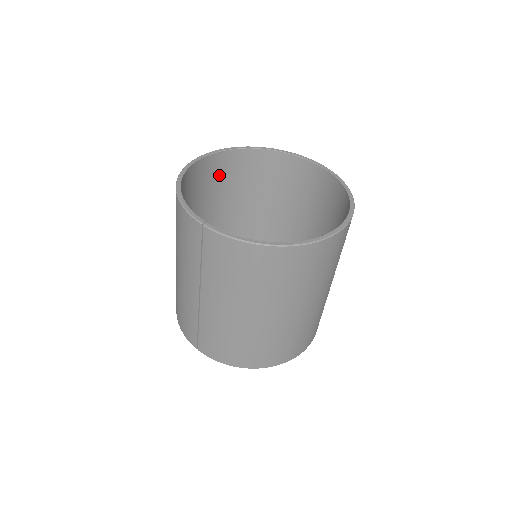
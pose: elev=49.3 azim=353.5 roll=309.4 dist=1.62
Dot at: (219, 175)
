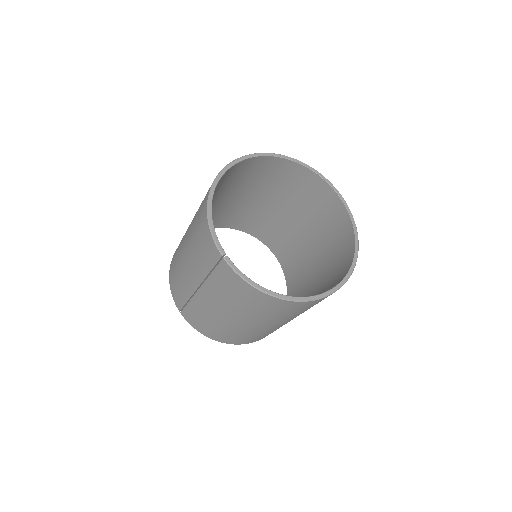
Dot at: (249, 171)
